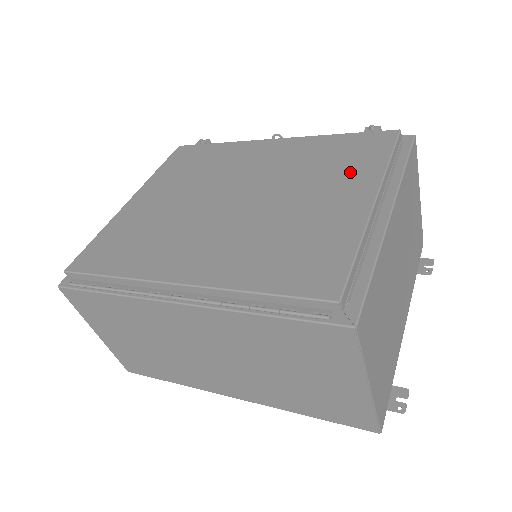
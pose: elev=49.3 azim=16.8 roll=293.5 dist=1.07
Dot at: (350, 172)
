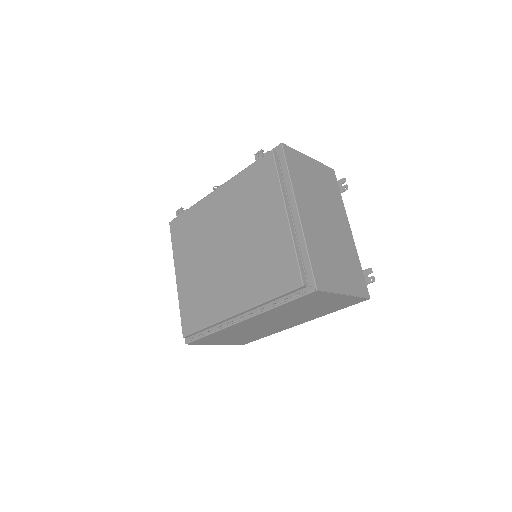
Dot at: (266, 199)
